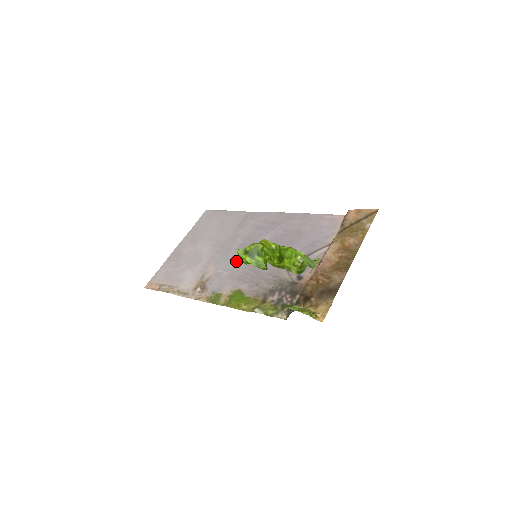
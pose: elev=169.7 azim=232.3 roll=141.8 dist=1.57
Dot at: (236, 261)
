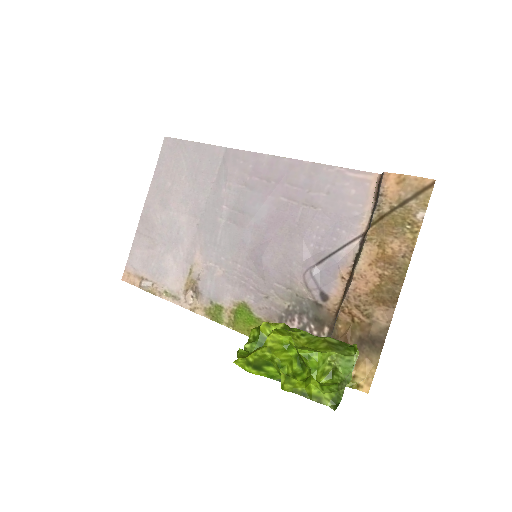
Dot at: (229, 250)
